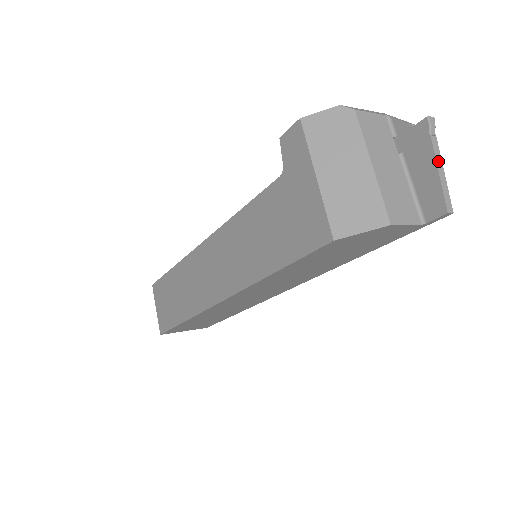
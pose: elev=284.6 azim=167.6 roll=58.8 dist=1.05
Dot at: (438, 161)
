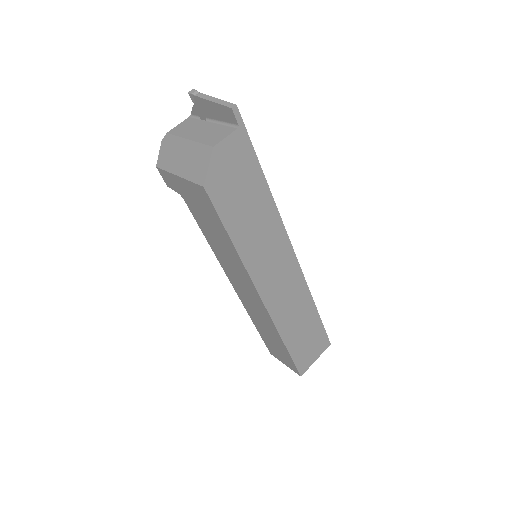
Dot at: (209, 99)
